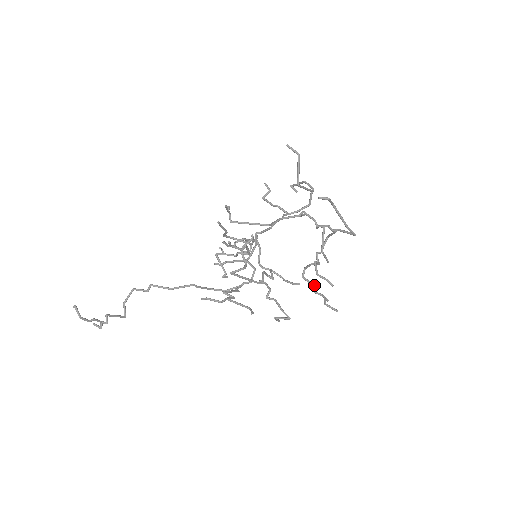
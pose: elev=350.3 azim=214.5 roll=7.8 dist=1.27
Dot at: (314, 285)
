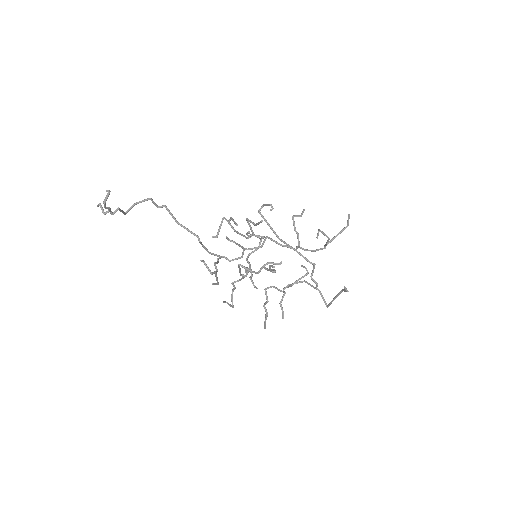
Dot at: occluded
